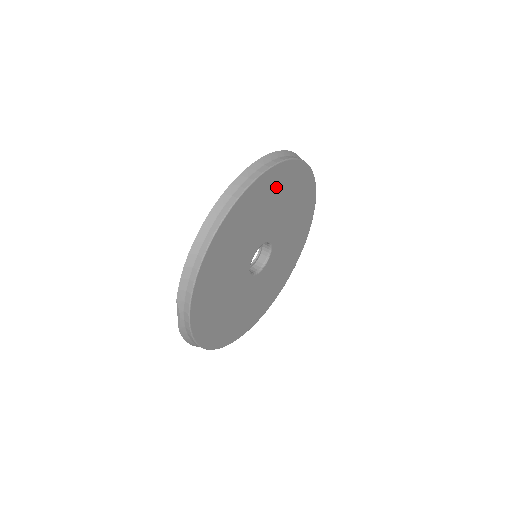
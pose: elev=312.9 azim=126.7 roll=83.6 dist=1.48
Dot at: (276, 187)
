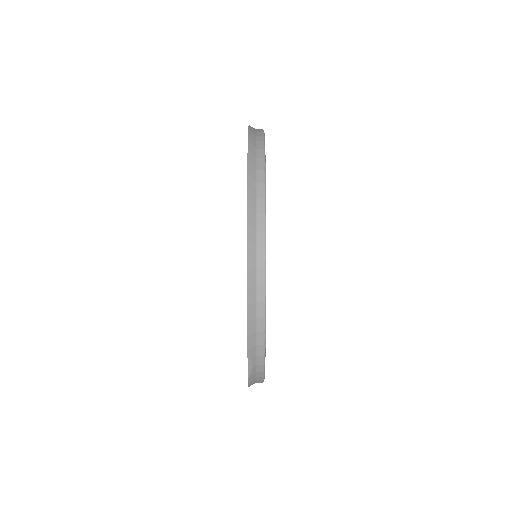
Dot at: occluded
